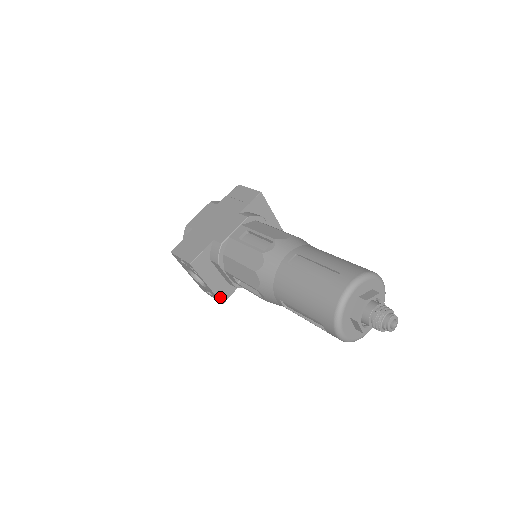
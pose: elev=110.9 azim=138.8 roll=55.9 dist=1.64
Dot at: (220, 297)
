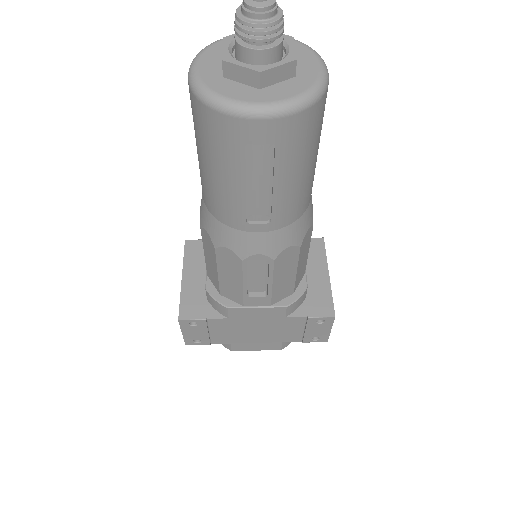
Dot at: (183, 307)
